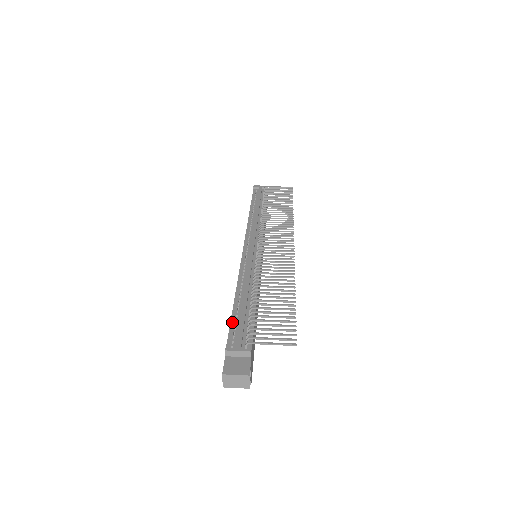
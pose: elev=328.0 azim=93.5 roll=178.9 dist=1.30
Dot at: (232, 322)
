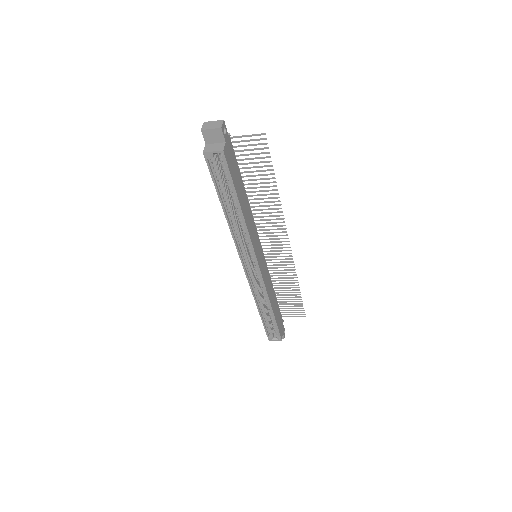
Dot at: occluded
